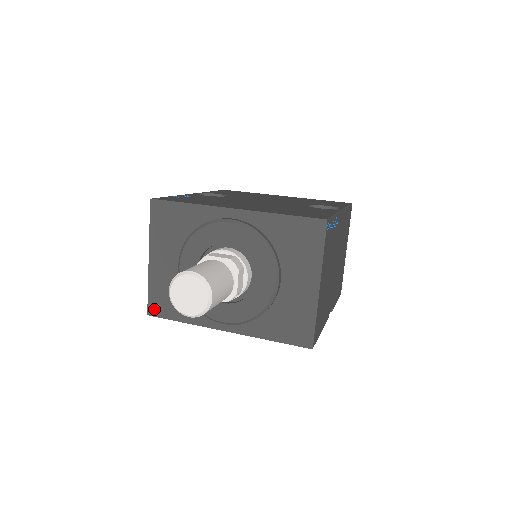
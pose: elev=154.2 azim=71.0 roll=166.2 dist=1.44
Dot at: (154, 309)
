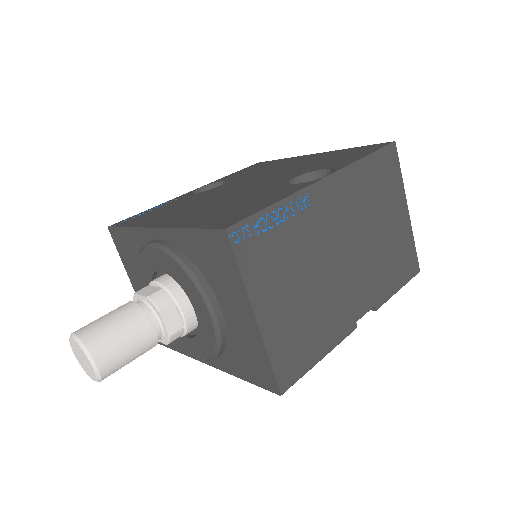
Dot at: occluded
